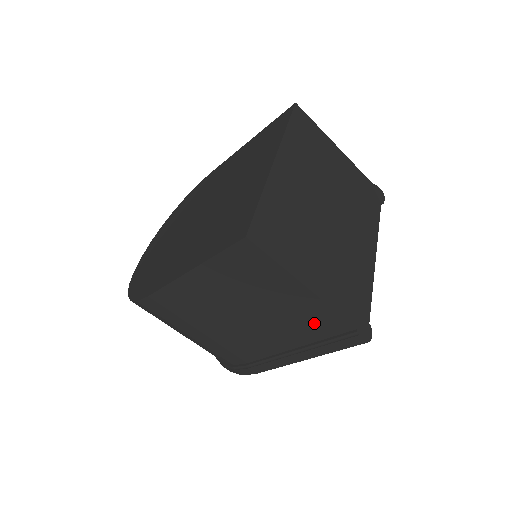
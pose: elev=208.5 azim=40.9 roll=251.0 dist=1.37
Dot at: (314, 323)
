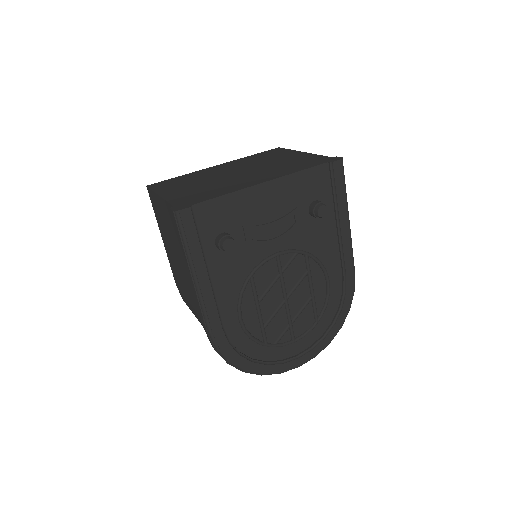
Dot at: occluded
